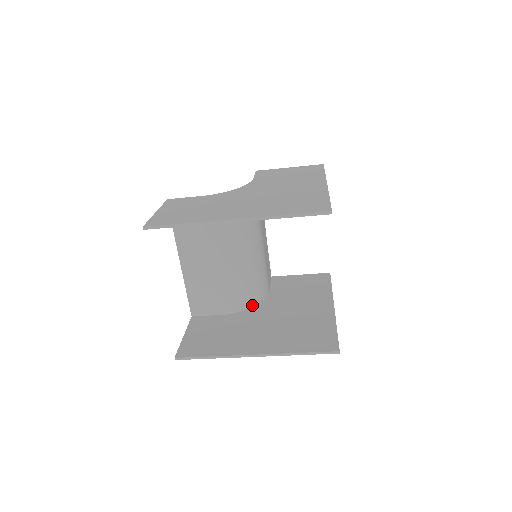
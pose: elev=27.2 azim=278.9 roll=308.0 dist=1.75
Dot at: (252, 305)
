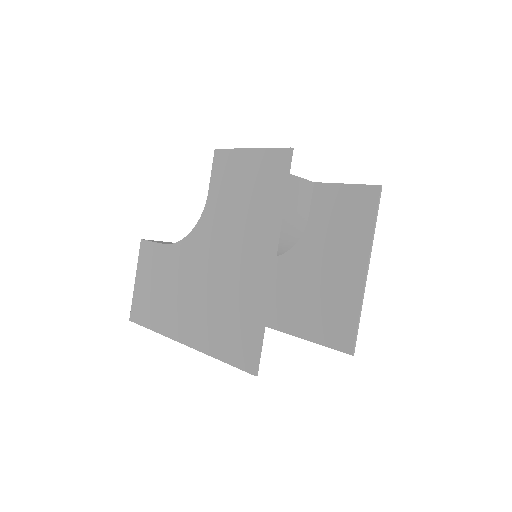
Dot at: (289, 249)
